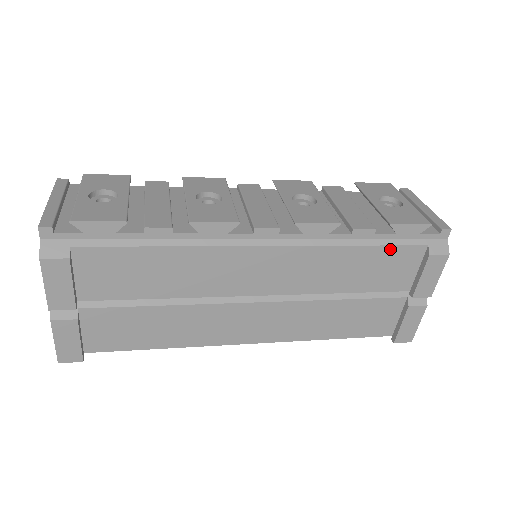
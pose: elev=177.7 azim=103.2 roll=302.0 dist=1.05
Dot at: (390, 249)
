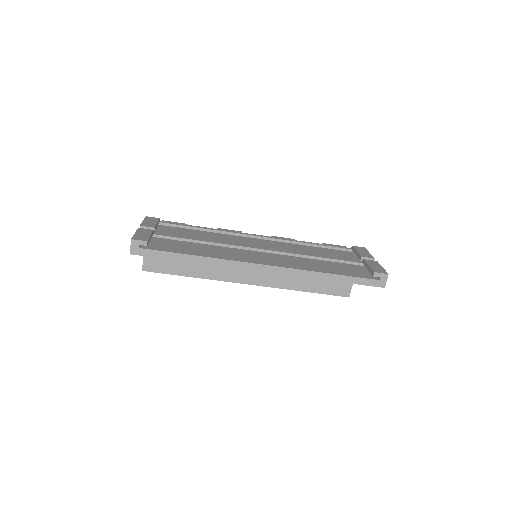
Dot at: (329, 246)
